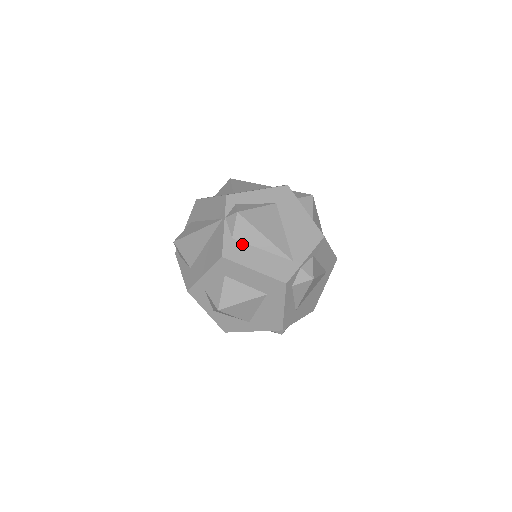
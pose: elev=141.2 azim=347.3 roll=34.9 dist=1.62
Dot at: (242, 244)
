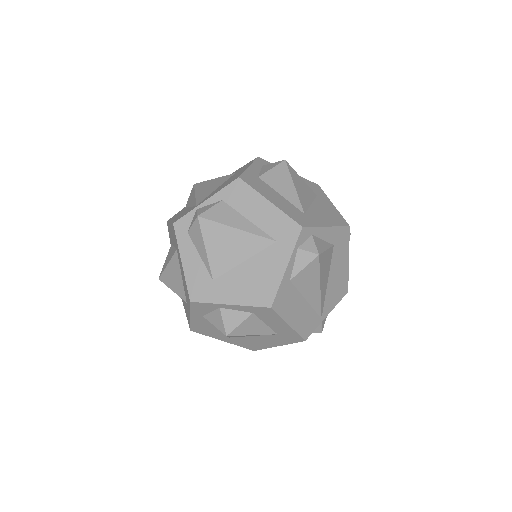
Dot at: occluded
